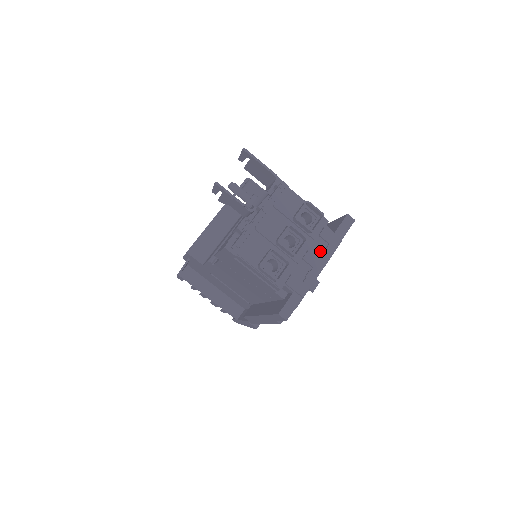
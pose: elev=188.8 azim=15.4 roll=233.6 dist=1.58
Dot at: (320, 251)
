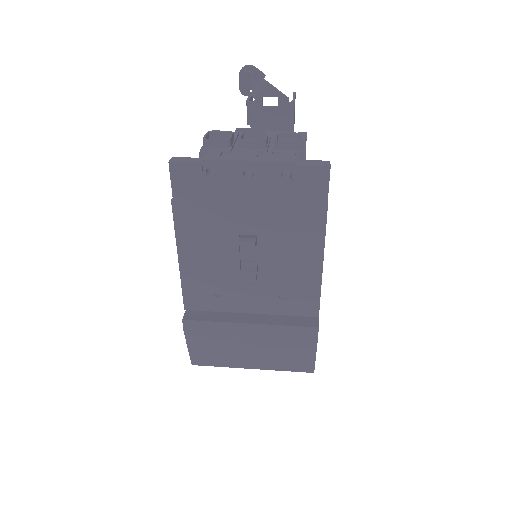
Dot at: occluded
